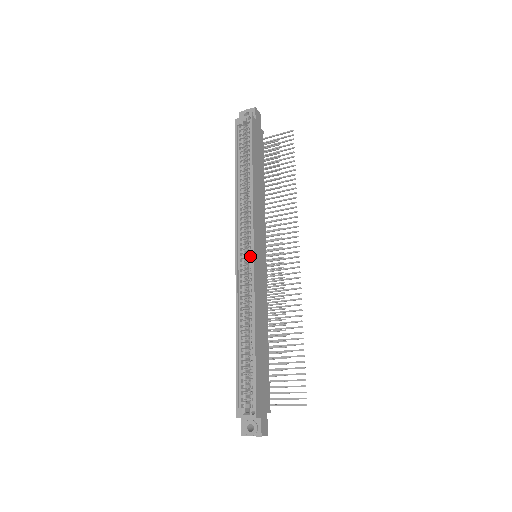
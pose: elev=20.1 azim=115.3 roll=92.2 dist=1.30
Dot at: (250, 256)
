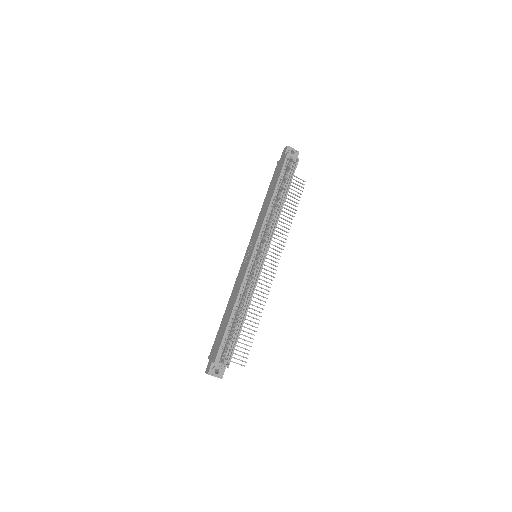
Dot at: (261, 259)
